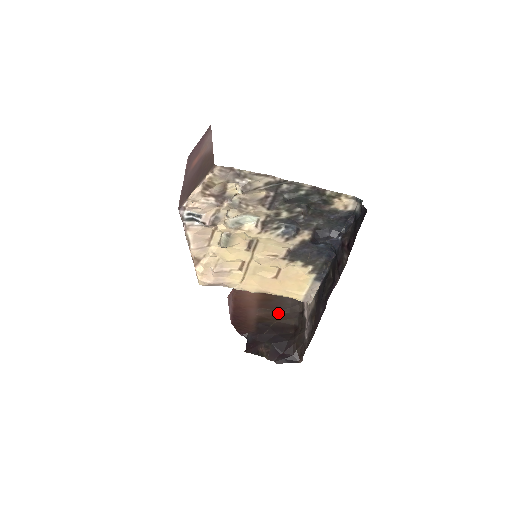
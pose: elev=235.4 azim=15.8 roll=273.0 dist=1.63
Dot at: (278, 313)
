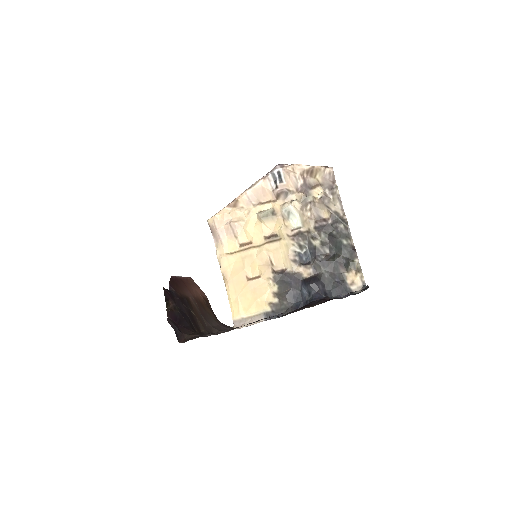
Dot at: (201, 316)
